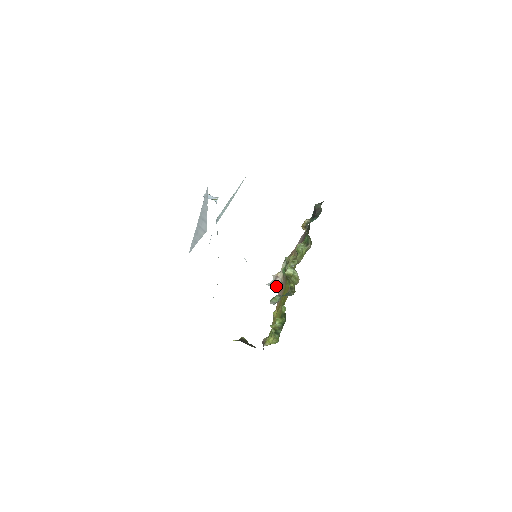
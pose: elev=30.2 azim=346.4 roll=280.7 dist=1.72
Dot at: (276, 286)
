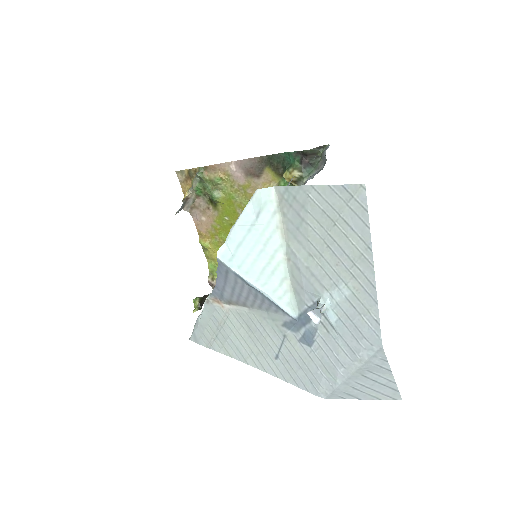
Dot at: (186, 208)
